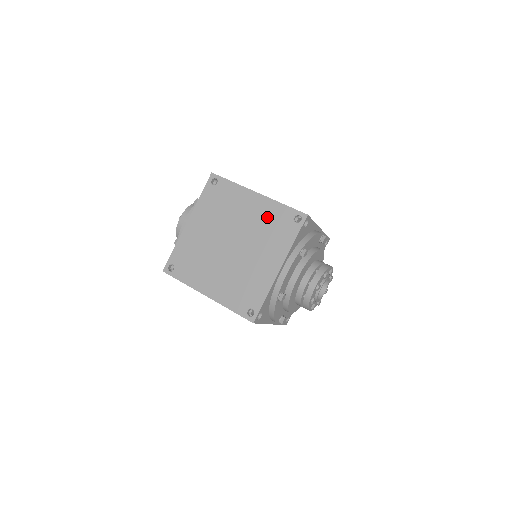
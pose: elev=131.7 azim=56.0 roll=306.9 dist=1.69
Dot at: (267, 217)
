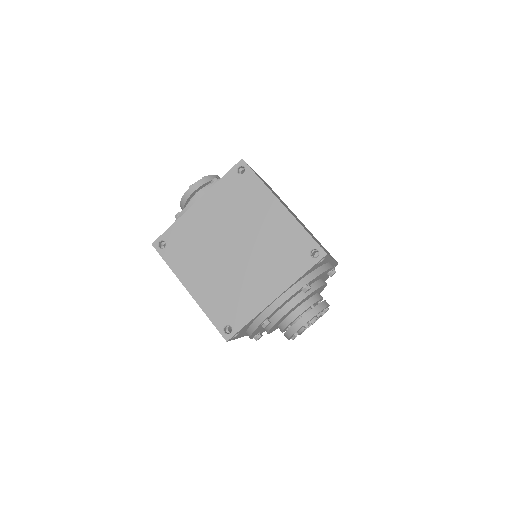
Dot at: (283, 237)
